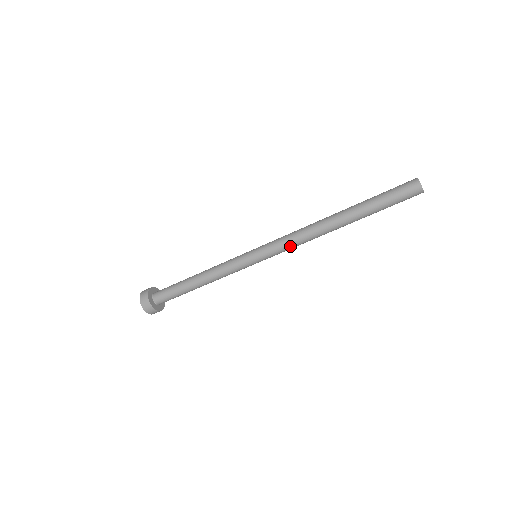
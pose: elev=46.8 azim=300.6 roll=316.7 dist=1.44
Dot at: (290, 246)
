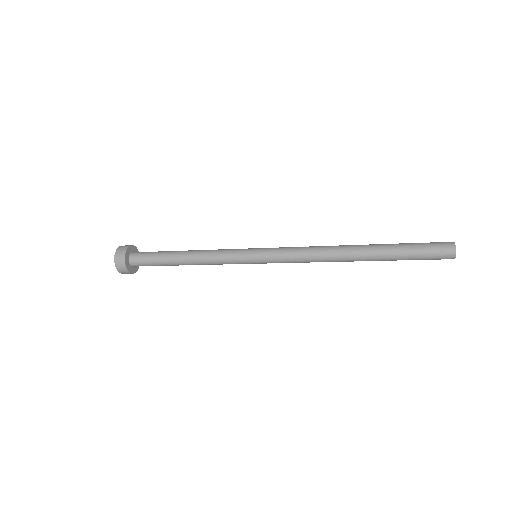
Dot at: (296, 261)
